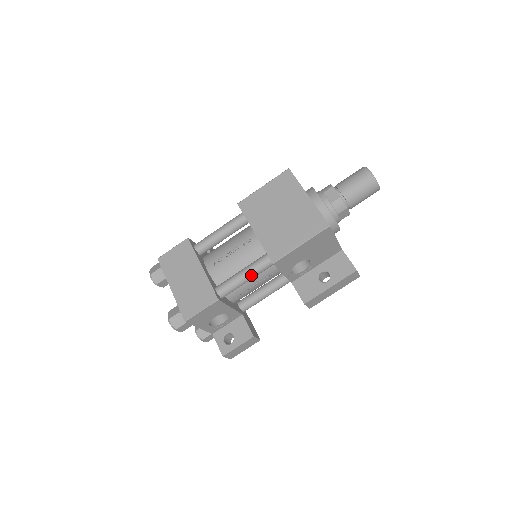
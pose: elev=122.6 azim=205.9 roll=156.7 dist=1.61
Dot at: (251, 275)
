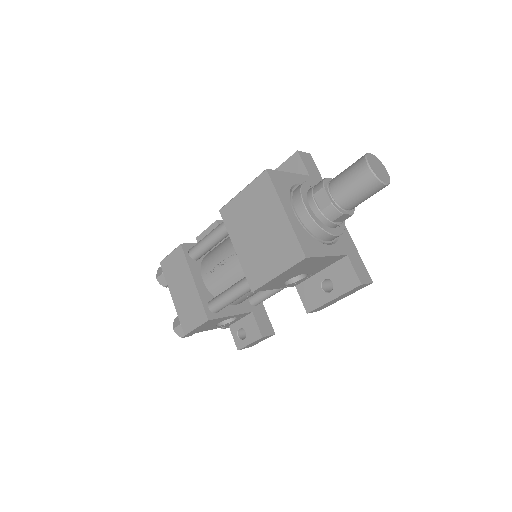
Dot at: (237, 296)
